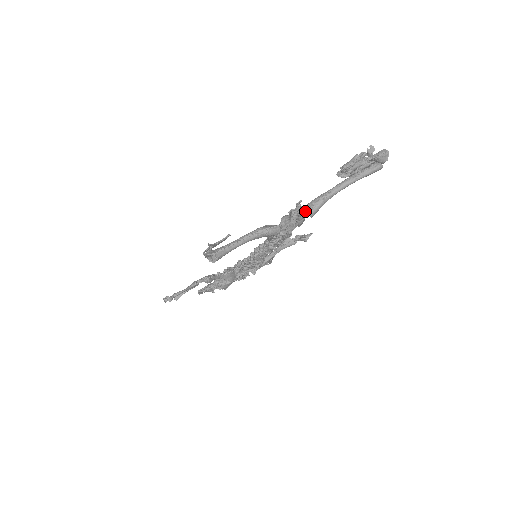
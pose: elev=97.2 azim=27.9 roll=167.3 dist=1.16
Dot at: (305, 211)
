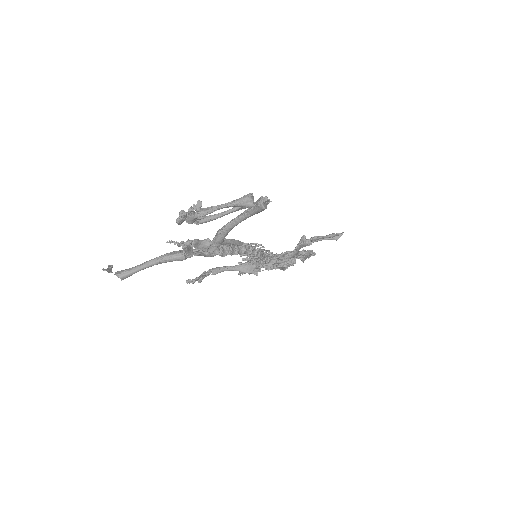
Dot at: (206, 242)
